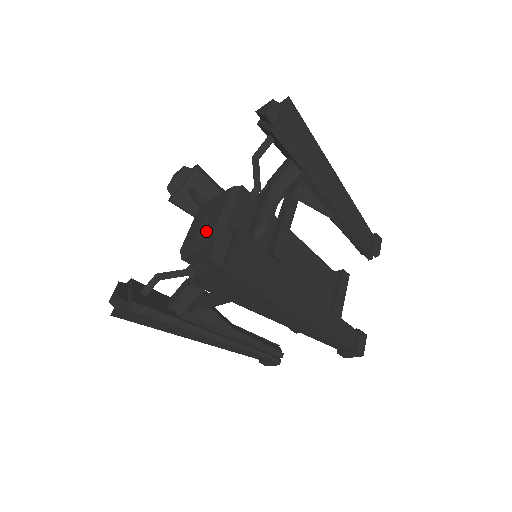
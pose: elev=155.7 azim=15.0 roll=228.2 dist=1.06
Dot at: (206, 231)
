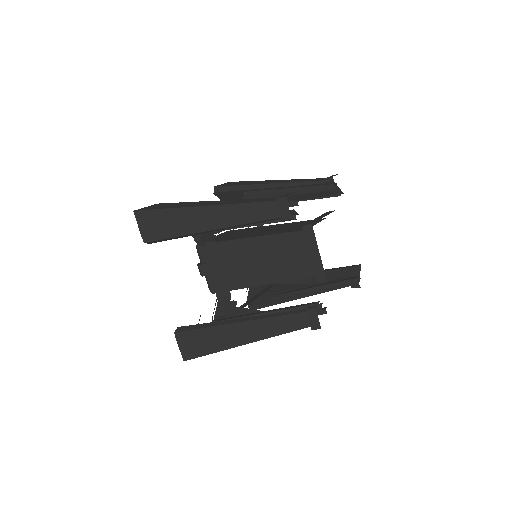
Dot at: occluded
